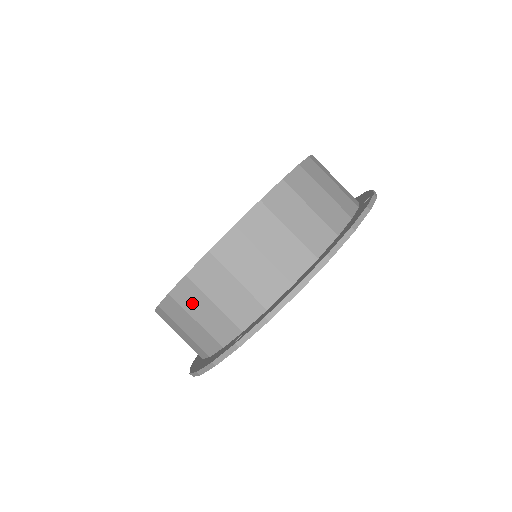
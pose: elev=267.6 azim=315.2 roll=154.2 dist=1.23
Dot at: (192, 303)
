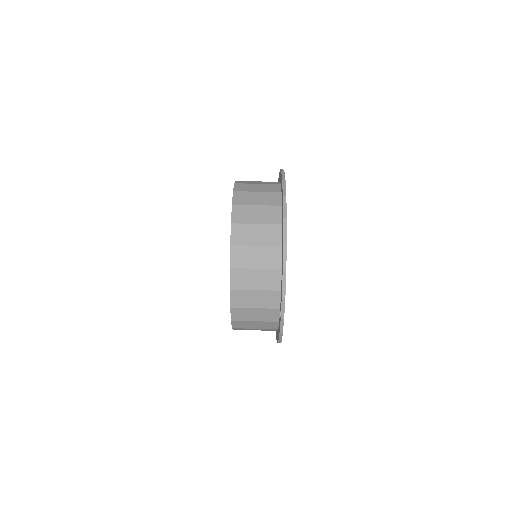
Dot at: (245, 316)
